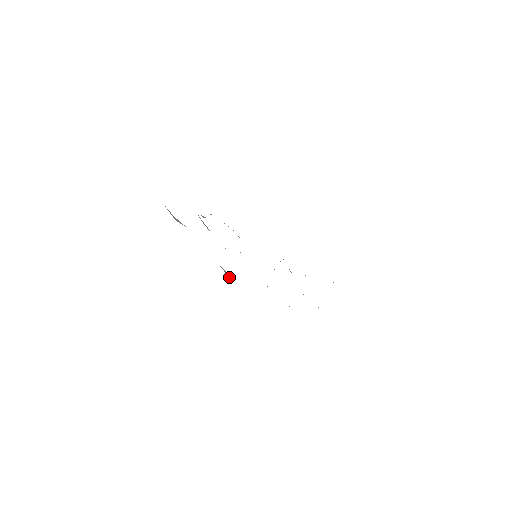
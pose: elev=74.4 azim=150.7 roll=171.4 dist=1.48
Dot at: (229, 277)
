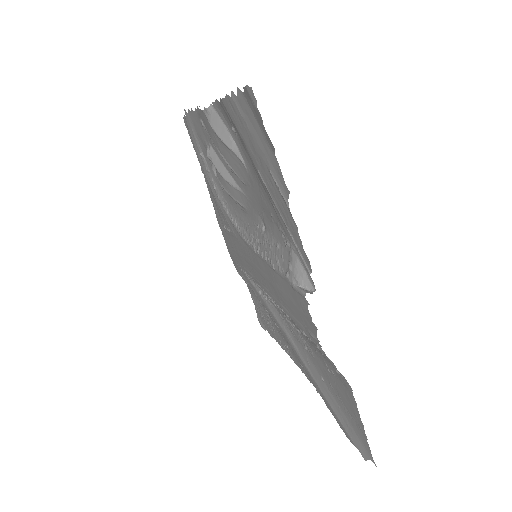
Dot at: (301, 286)
